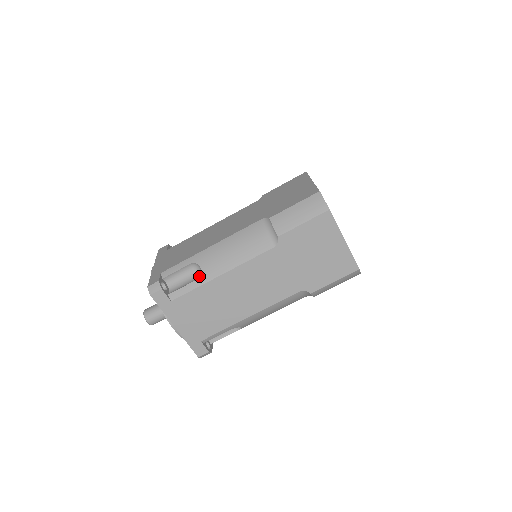
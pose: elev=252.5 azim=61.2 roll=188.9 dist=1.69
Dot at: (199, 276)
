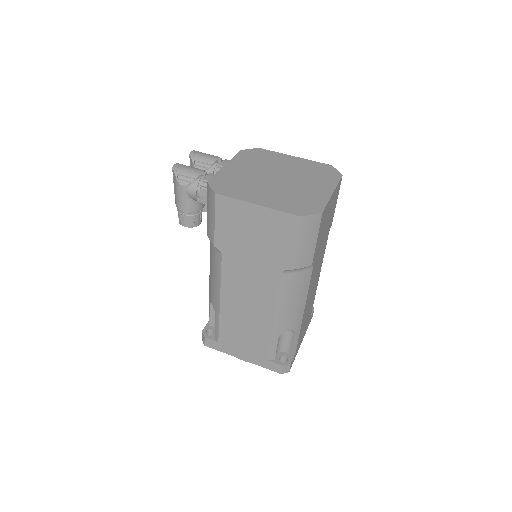
Dot at: (290, 330)
